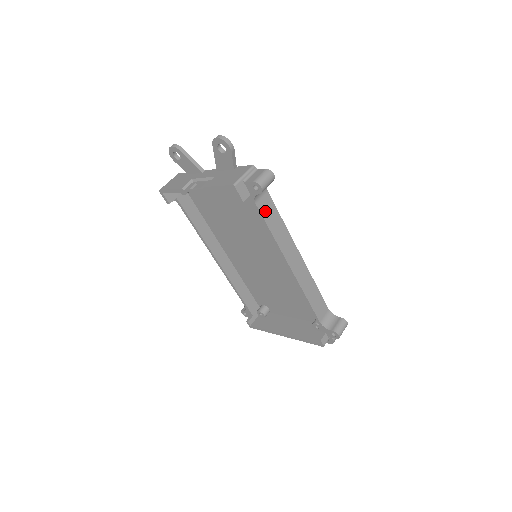
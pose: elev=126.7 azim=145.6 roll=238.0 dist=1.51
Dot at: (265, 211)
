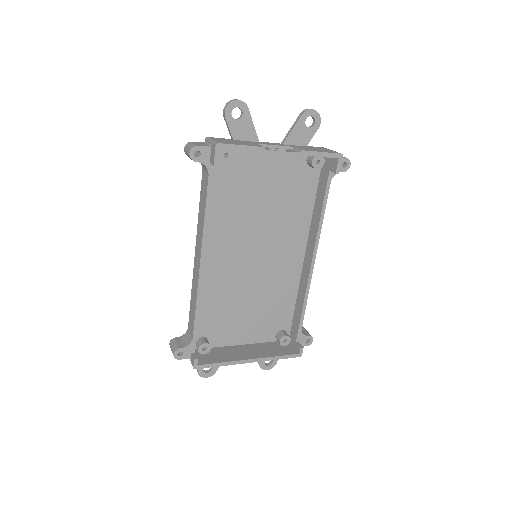
Dot at: occluded
